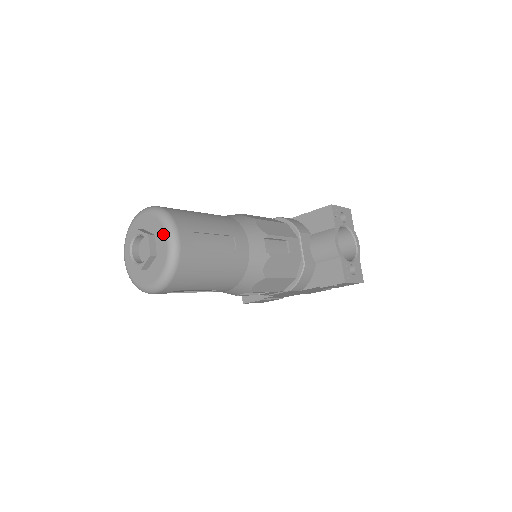
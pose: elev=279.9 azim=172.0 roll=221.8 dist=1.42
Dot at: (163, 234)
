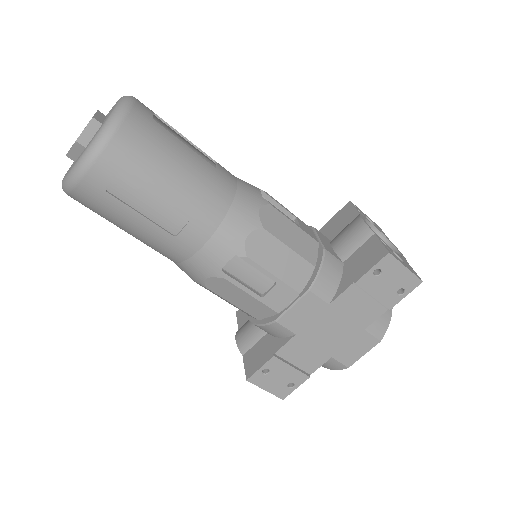
Dot at: (116, 103)
